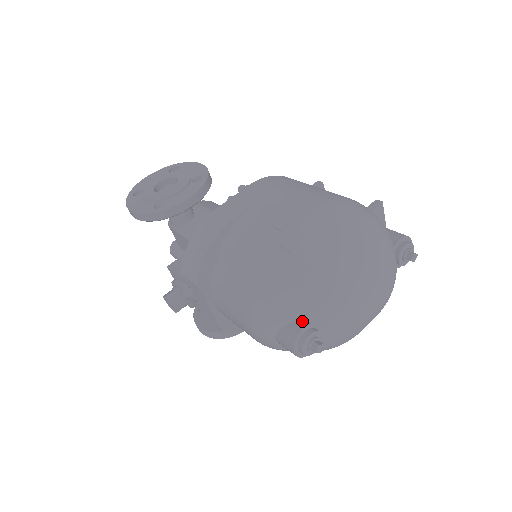
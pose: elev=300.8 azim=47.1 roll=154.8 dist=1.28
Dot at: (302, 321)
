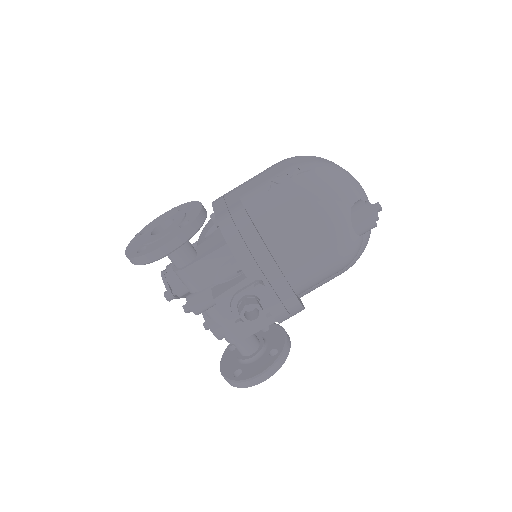
Dot at: (355, 202)
